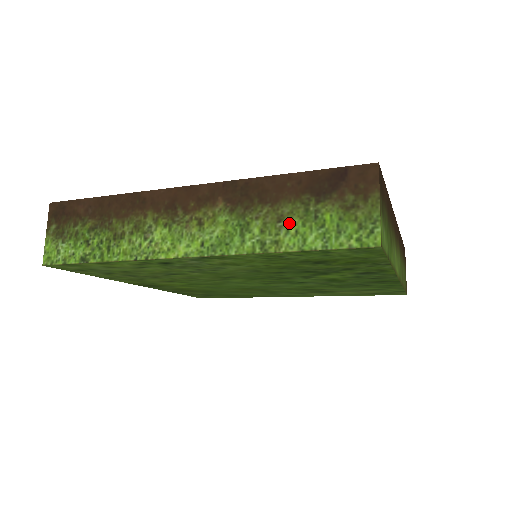
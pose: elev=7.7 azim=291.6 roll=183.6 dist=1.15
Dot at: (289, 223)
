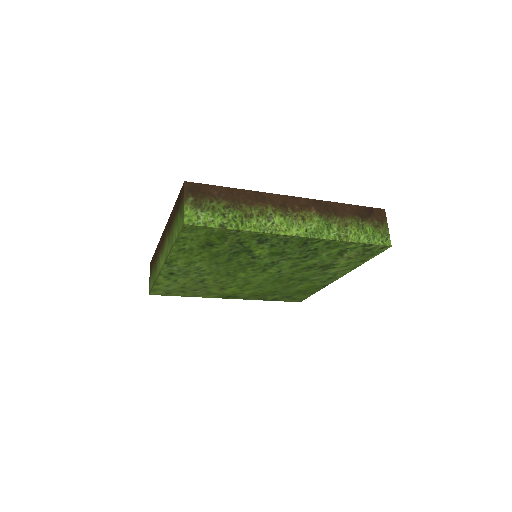
Dot at: (174, 230)
